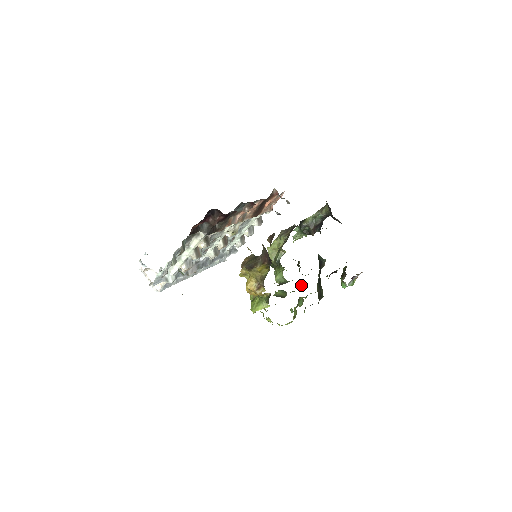
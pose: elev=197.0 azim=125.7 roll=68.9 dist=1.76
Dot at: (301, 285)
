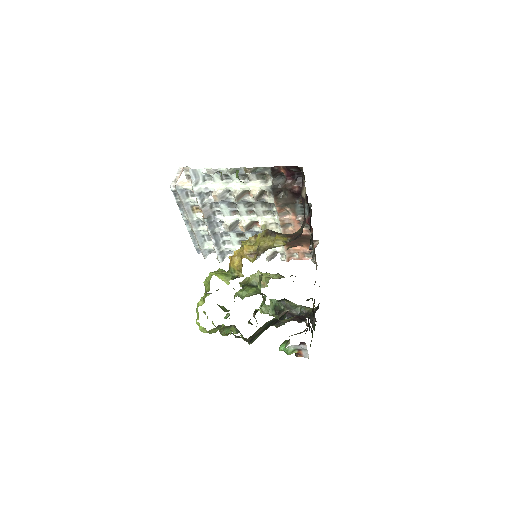
Dot at: occluded
